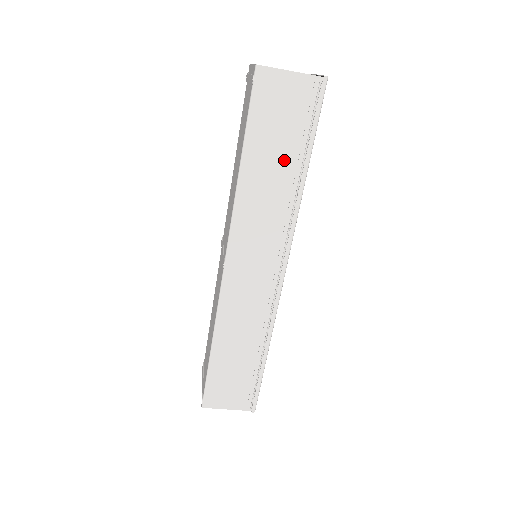
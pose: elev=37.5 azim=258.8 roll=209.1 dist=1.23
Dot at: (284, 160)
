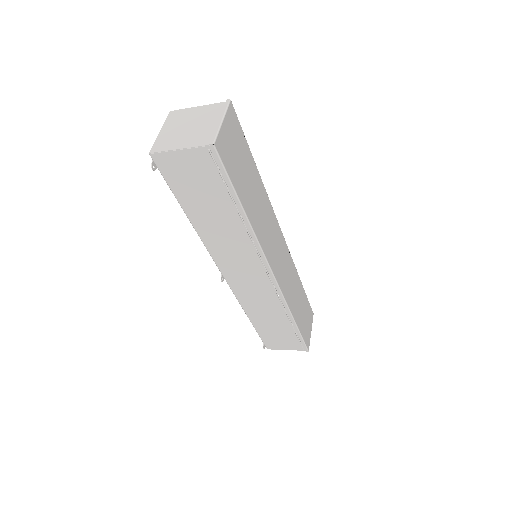
Dot at: (220, 210)
